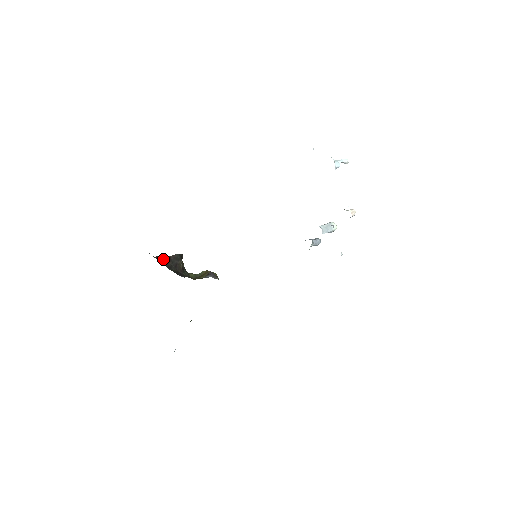
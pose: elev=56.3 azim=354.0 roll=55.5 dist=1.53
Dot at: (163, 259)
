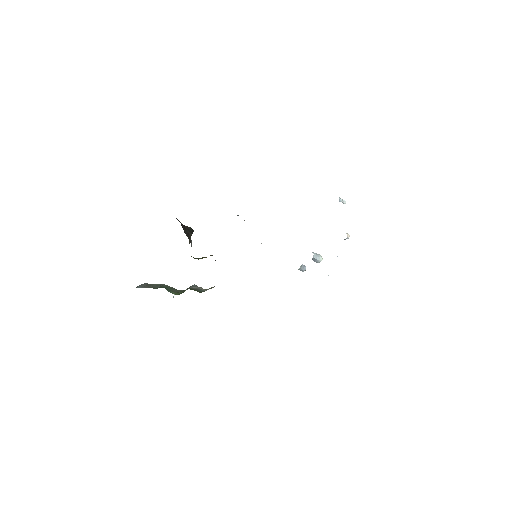
Dot at: occluded
